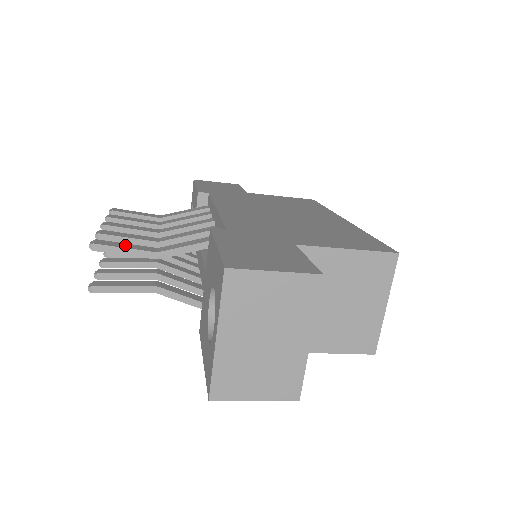
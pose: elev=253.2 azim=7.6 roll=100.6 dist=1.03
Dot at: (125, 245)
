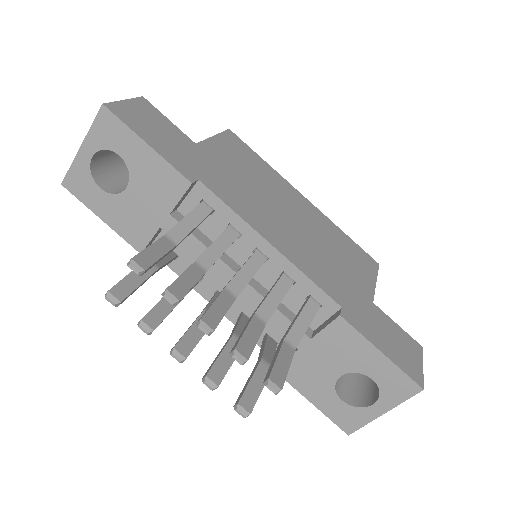
Dot at: (282, 363)
